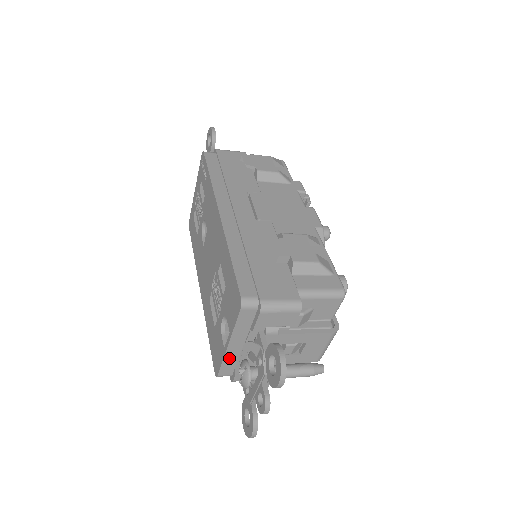
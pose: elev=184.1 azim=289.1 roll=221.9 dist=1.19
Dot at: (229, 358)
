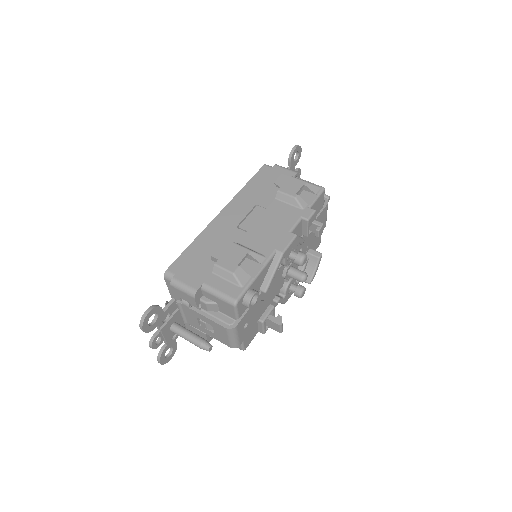
Dot at: occluded
